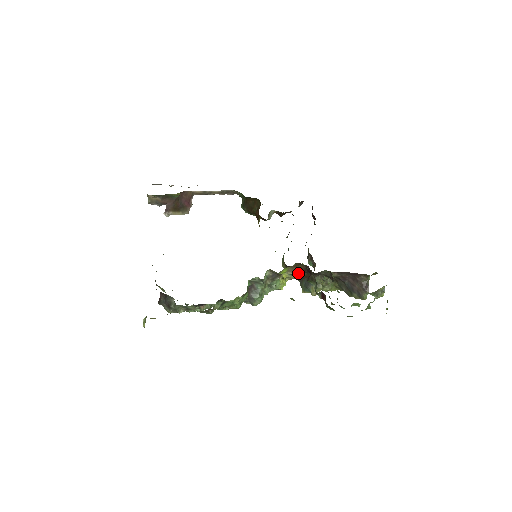
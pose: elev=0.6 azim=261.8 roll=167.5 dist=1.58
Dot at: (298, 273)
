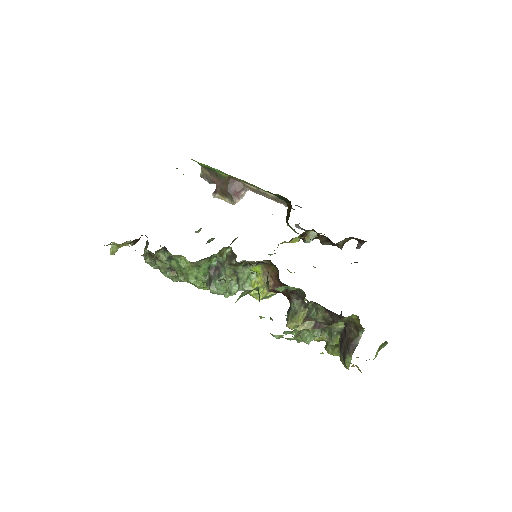
Dot at: (275, 282)
